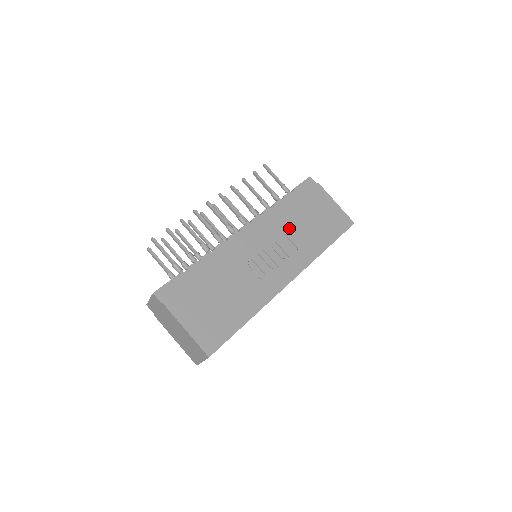
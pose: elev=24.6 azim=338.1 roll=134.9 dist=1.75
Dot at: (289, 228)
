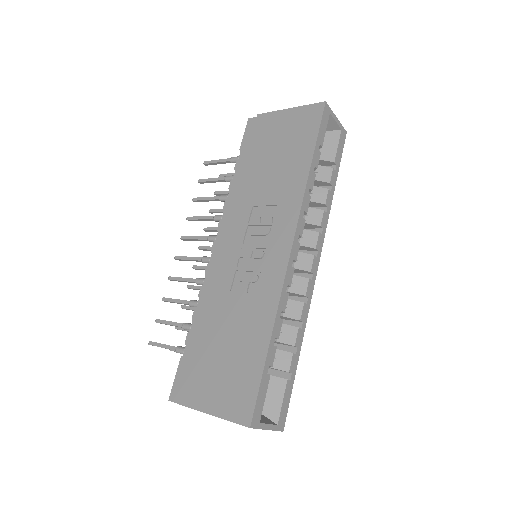
Dot at: (255, 195)
